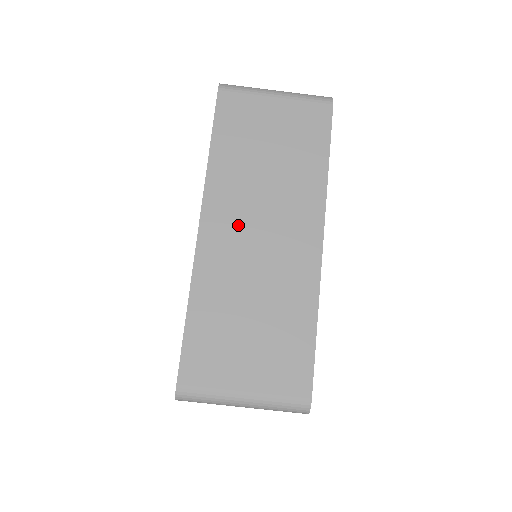
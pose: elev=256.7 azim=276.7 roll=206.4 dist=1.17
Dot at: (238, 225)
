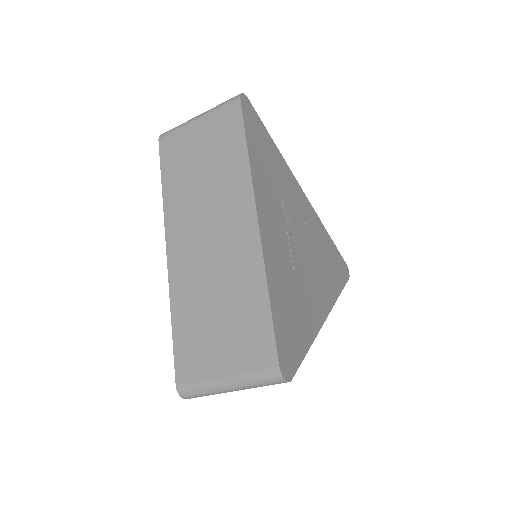
Dot at: (192, 237)
